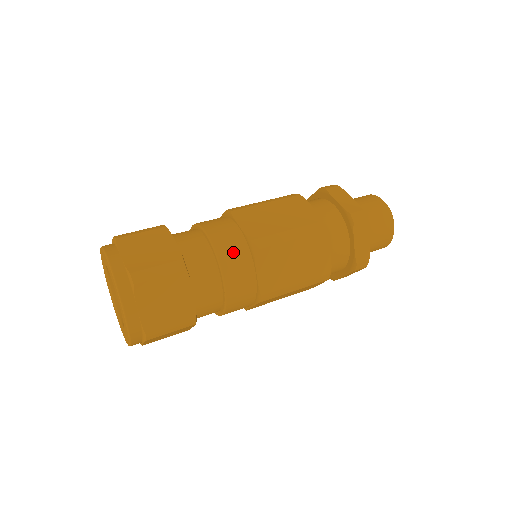
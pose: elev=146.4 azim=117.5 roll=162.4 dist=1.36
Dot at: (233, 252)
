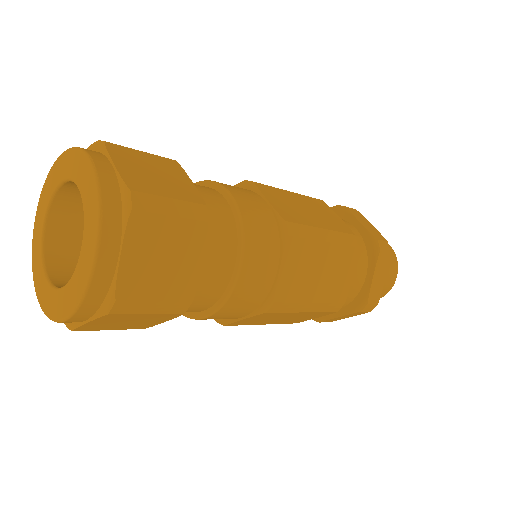
Dot at: (261, 228)
